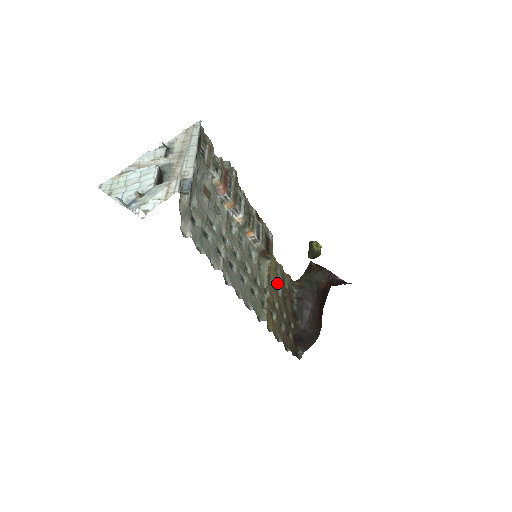
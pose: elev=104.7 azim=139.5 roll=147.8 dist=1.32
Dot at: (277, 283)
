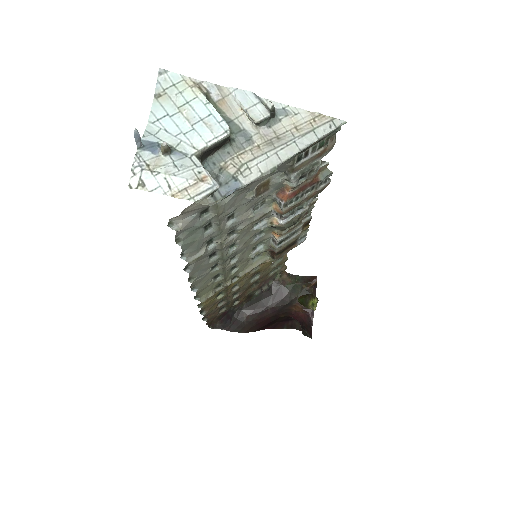
Dot at: (262, 271)
